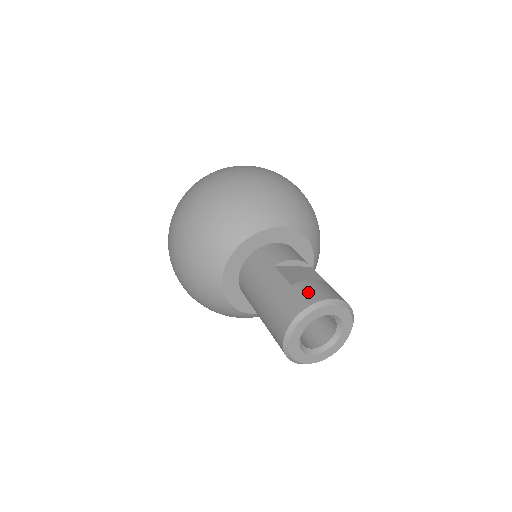
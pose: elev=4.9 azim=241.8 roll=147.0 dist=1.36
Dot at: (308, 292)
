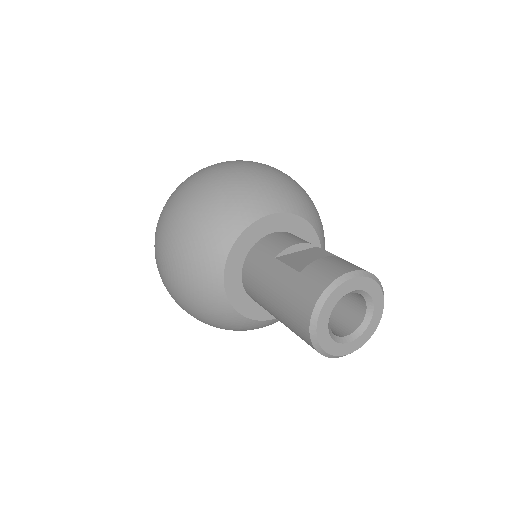
Dot at: (320, 273)
